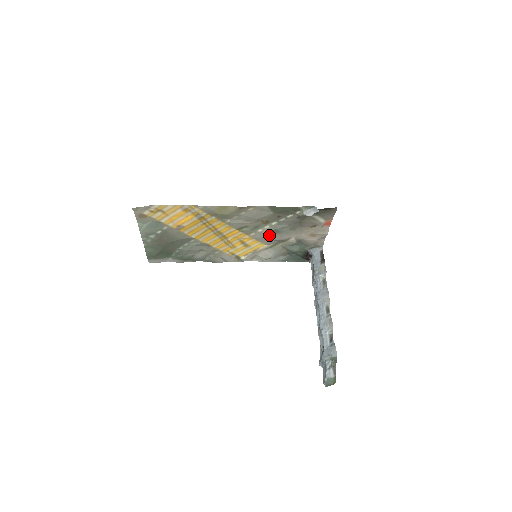
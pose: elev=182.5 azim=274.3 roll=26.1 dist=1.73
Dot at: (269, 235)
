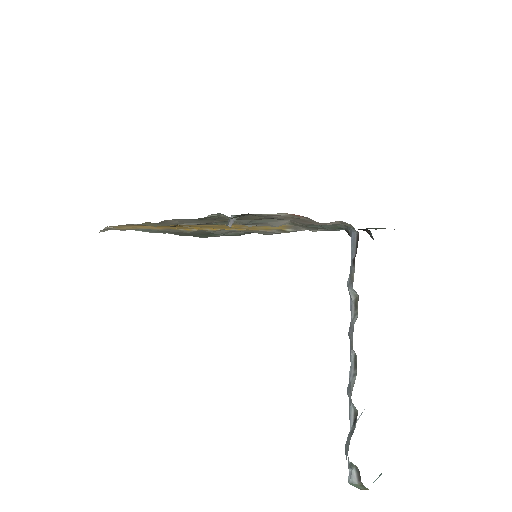
Dot at: (256, 225)
